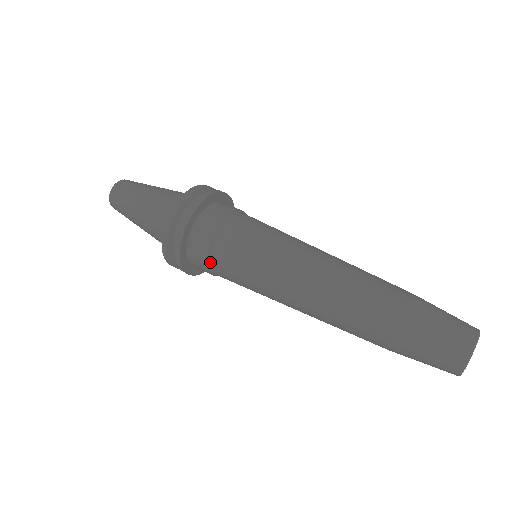
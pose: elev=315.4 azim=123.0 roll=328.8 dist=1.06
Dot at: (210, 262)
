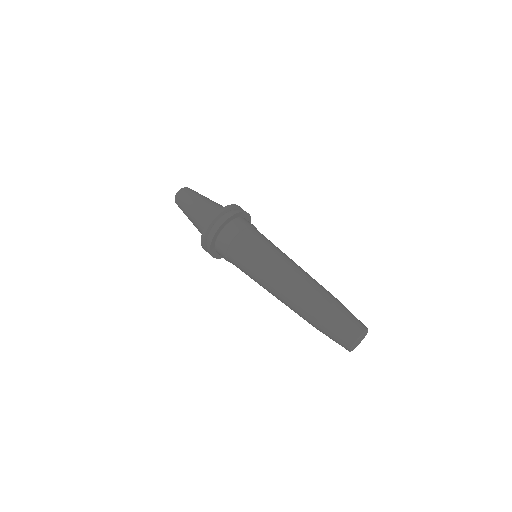
Dot at: (228, 251)
